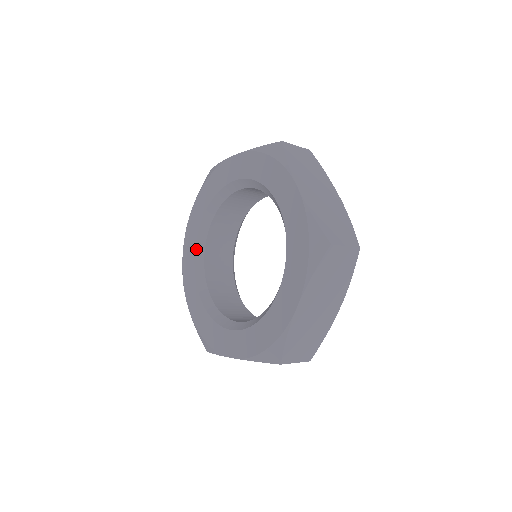
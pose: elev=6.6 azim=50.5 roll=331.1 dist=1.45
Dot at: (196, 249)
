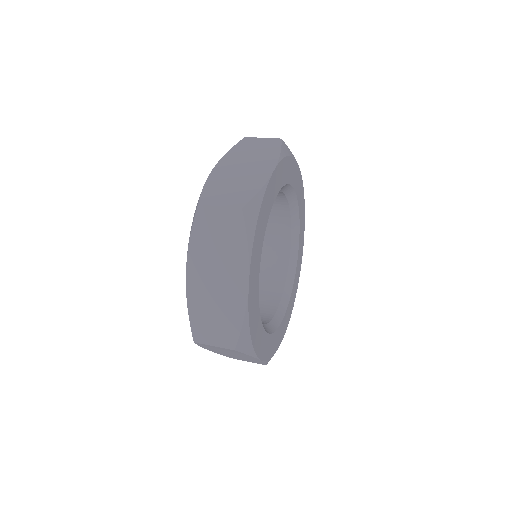
Dot at: occluded
